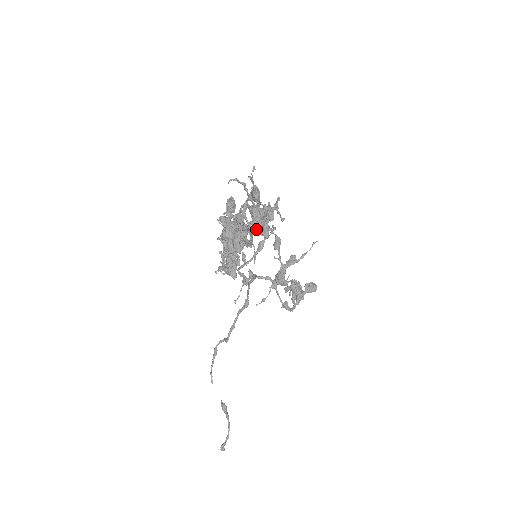
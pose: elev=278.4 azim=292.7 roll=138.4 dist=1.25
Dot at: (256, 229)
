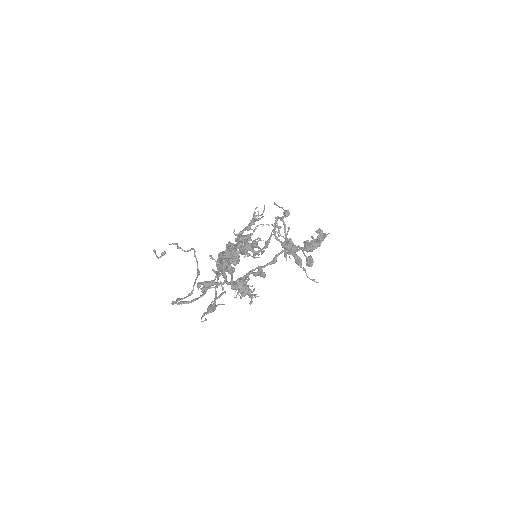
Dot at: (249, 271)
